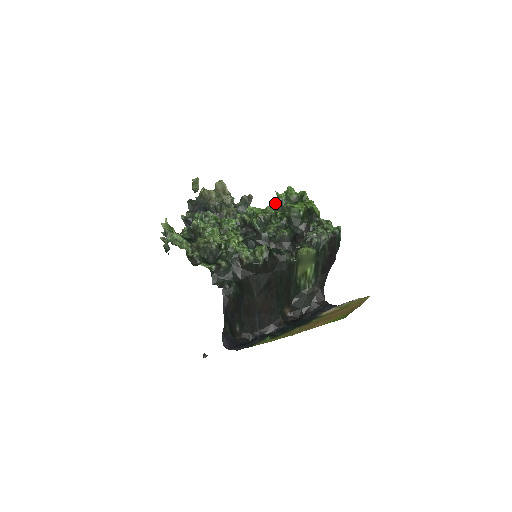
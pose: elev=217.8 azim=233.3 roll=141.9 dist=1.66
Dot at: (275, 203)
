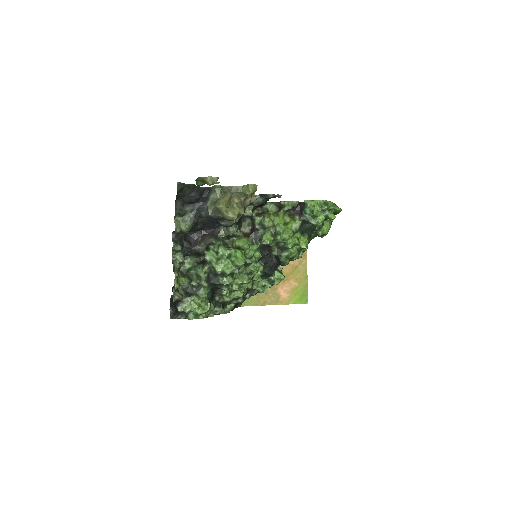
Dot at: (307, 223)
